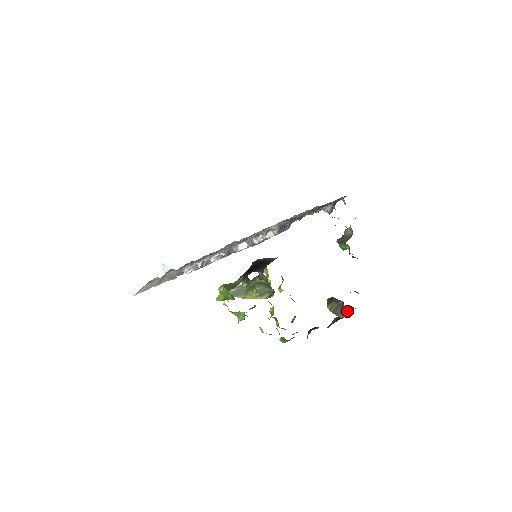
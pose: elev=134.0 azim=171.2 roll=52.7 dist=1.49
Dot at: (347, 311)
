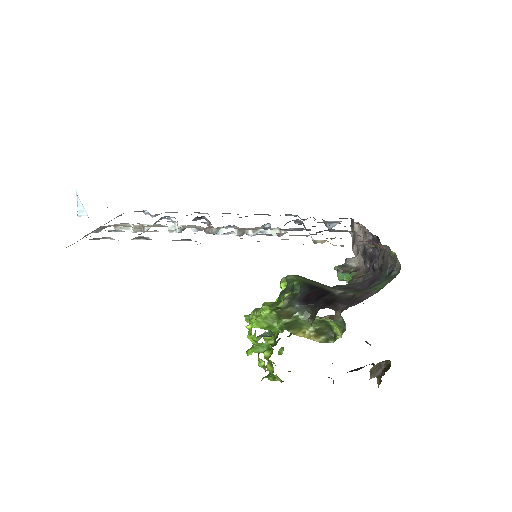
Dot at: (364, 366)
